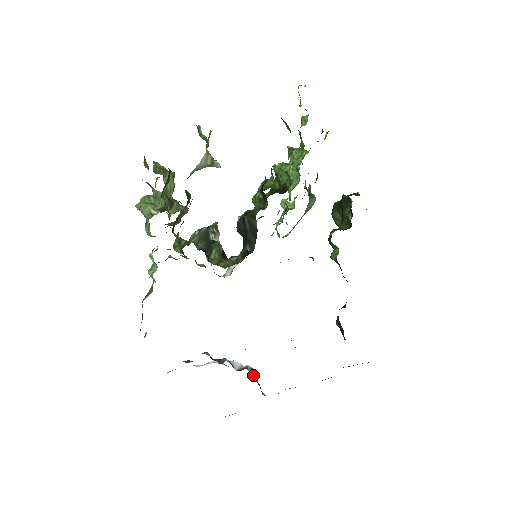
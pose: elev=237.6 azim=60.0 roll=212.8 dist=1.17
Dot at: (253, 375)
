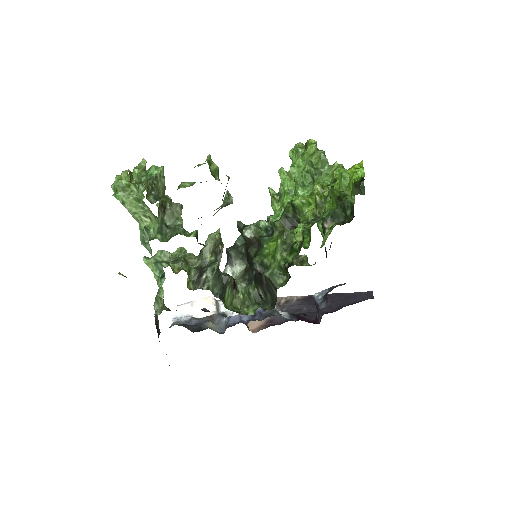
Dot at: occluded
